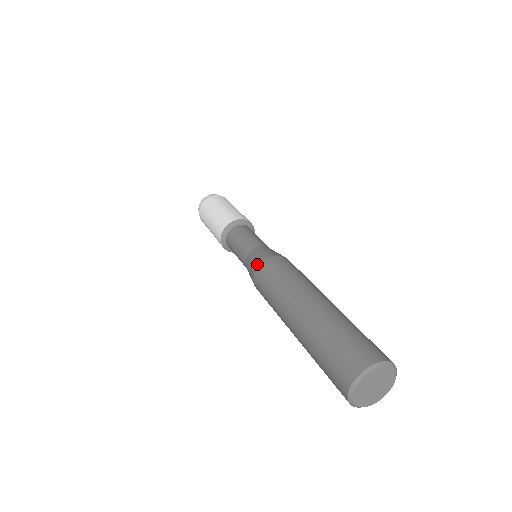
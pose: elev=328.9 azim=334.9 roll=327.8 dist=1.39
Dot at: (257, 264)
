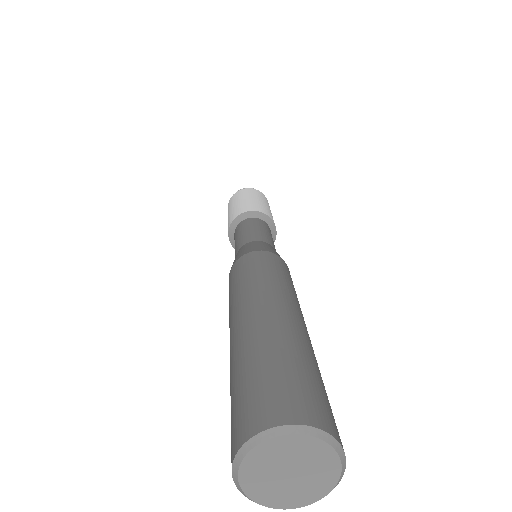
Dot at: (250, 250)
